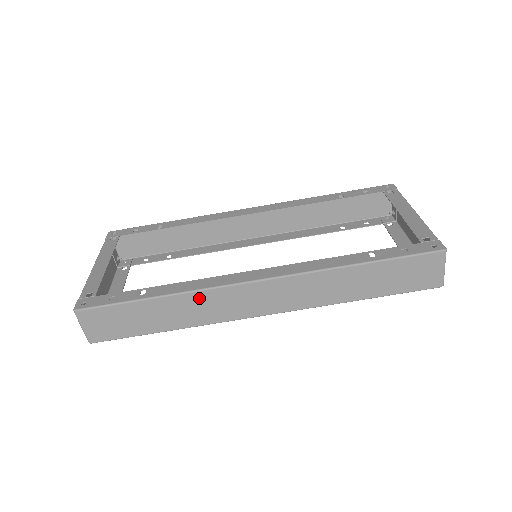
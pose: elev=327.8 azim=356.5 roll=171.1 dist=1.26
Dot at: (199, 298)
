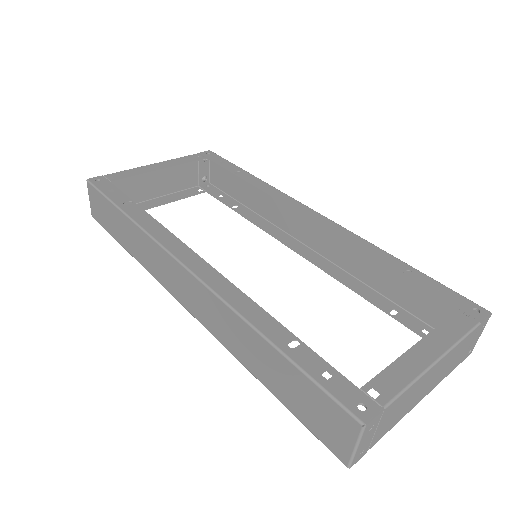
Dot at: (146, 241)
